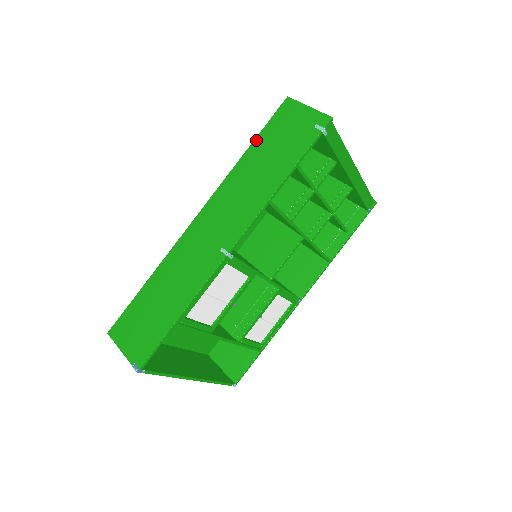
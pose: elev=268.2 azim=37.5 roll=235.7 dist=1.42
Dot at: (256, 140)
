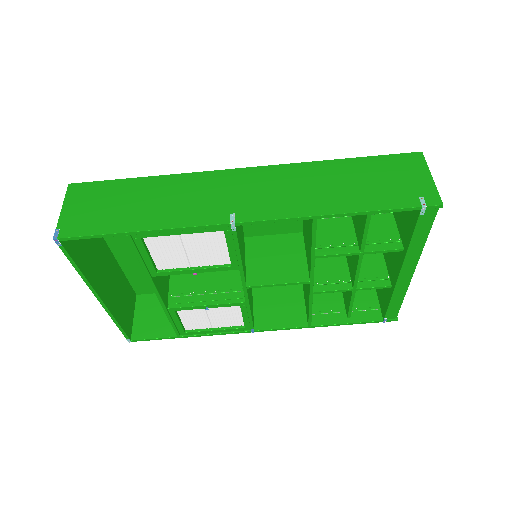
Dot at: (358, 159)
